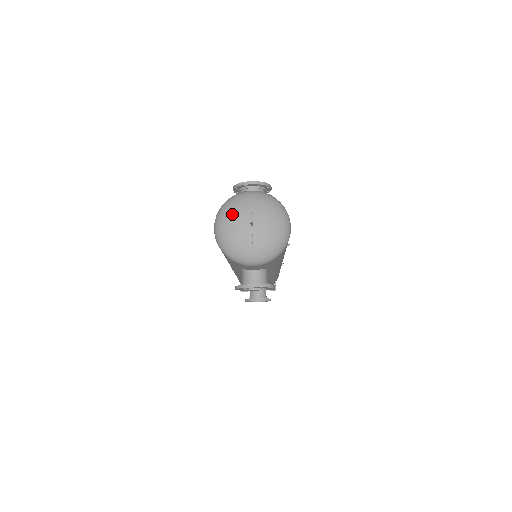
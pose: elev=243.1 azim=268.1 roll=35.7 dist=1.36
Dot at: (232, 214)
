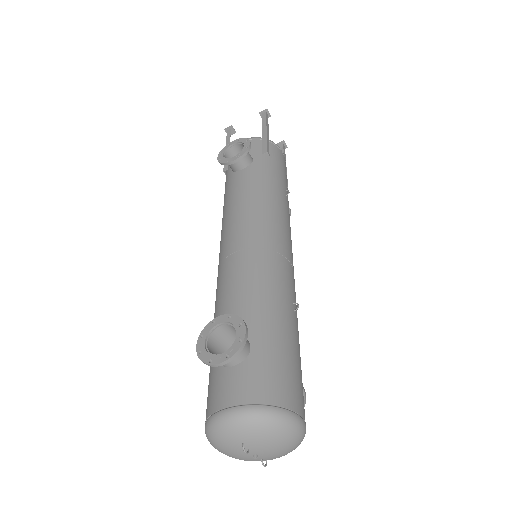
Dot at: (225, 450)
